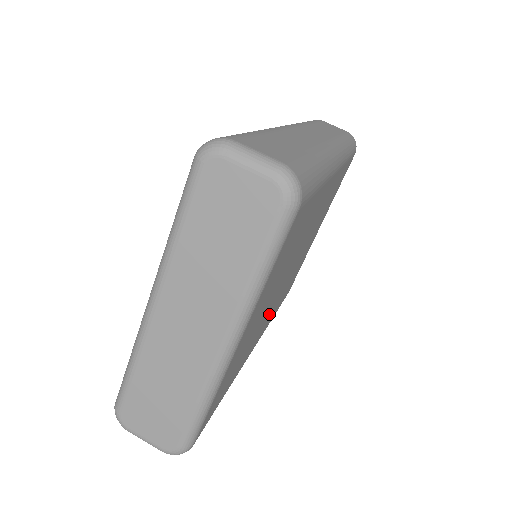
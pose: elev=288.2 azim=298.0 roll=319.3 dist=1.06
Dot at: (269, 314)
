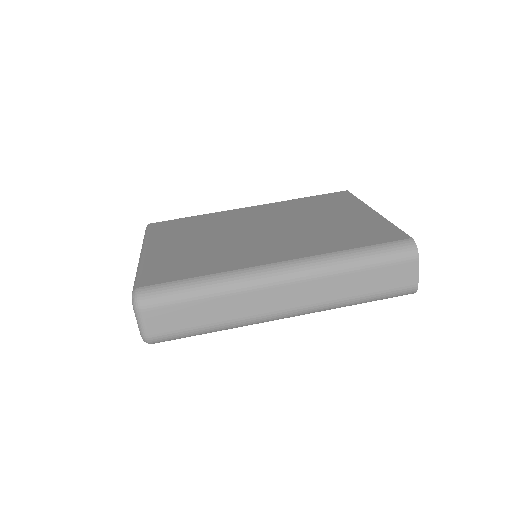
Dot at: occluded
